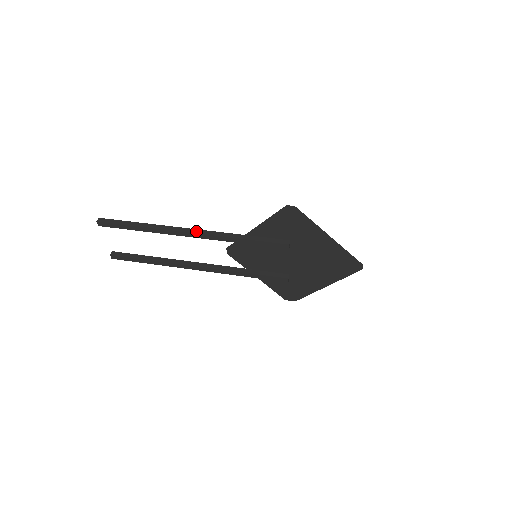
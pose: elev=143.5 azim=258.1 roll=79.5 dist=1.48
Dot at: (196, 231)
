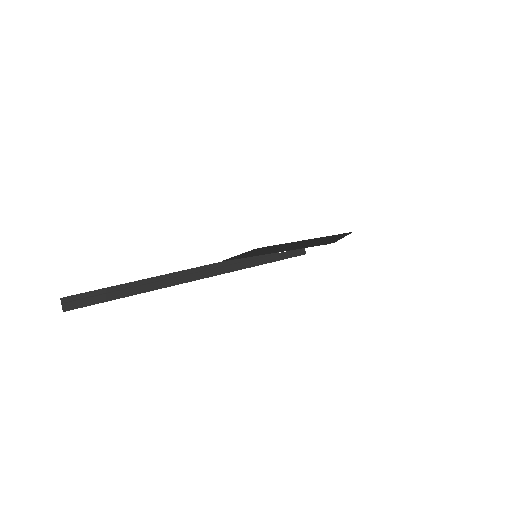
Dot at: (206, 274)
